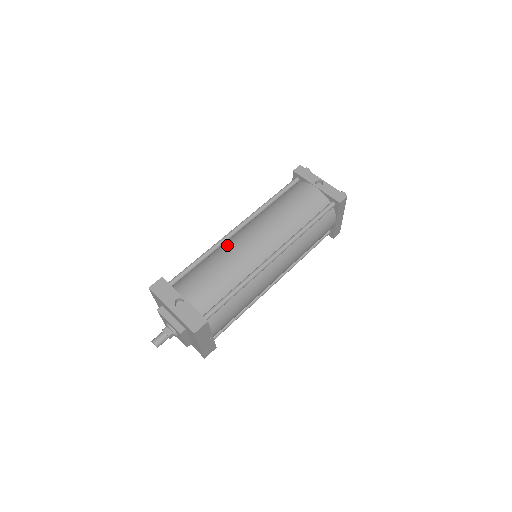
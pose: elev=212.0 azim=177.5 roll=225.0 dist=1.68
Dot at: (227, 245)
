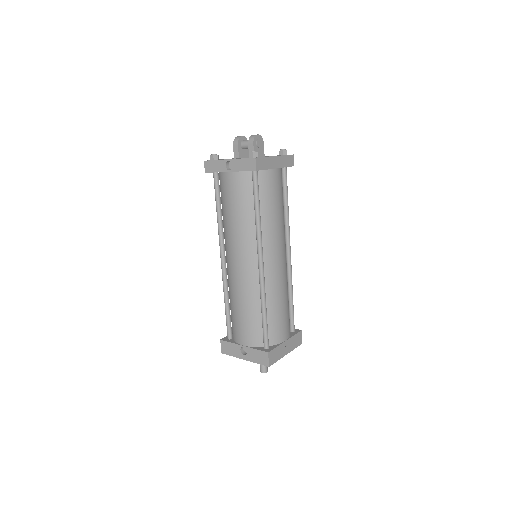
Dot at: (229, 281)
